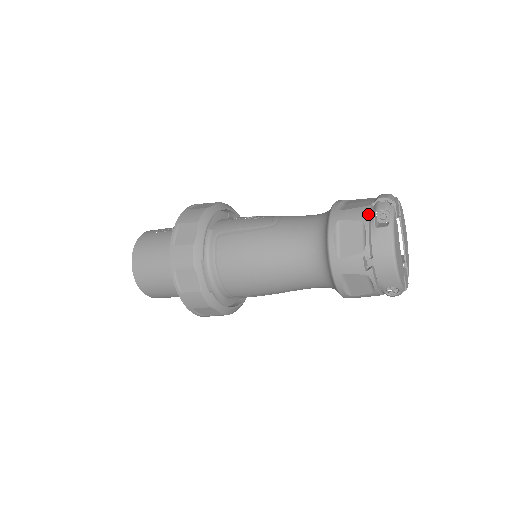
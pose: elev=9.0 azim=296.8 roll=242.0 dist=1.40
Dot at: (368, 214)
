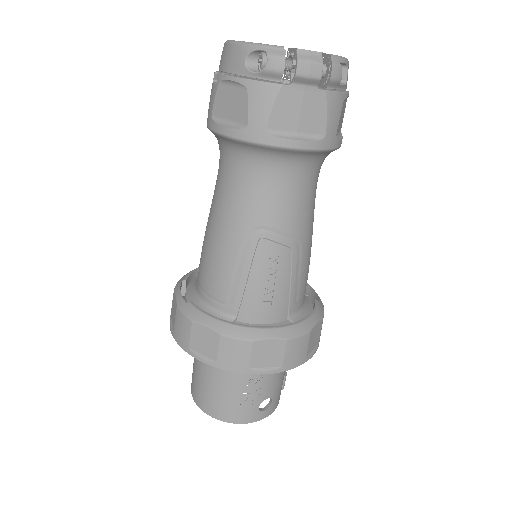
Dot at: occluded
